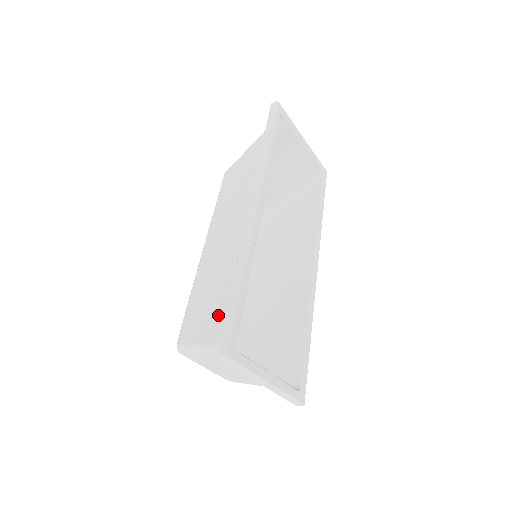
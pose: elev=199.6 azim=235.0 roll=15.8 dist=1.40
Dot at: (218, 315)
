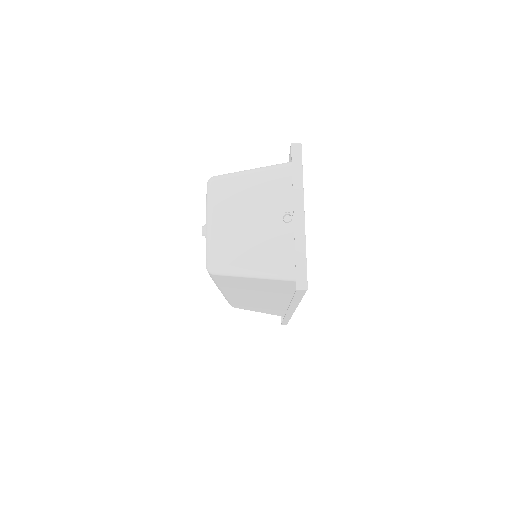
Dot at: occluded
